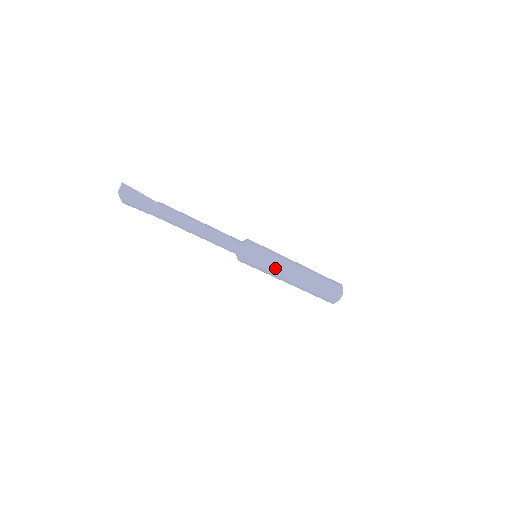
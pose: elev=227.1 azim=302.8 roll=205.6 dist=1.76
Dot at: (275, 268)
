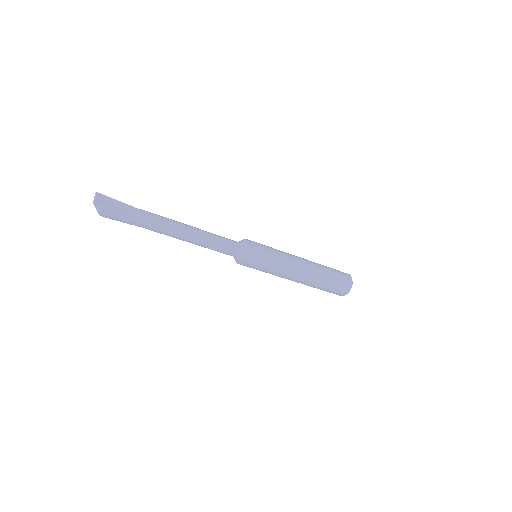
Dot at: (280, 264)
